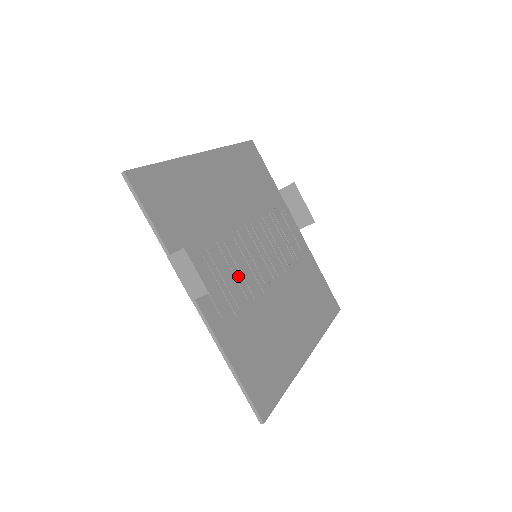
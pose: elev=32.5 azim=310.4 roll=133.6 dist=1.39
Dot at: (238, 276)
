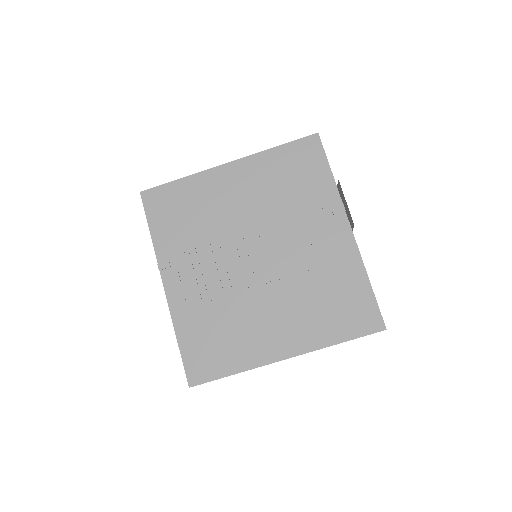
Dot at: (219, 272)
